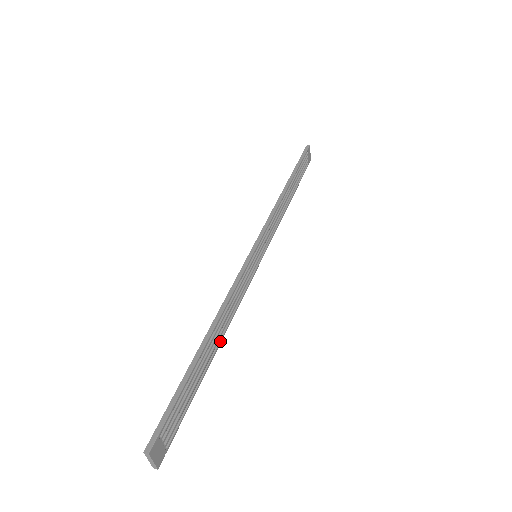
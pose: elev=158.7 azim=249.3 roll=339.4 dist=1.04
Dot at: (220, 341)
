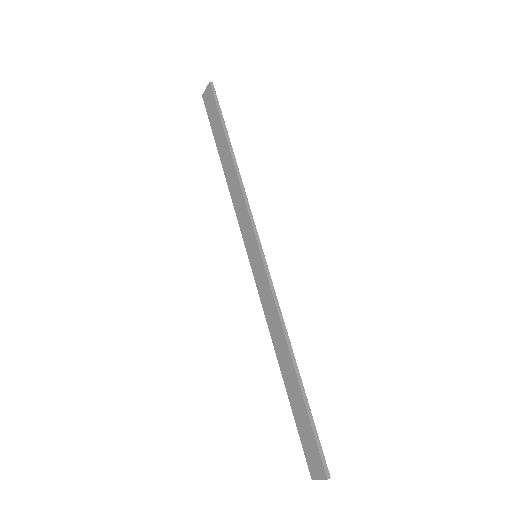
Dot at: (281, 355)
